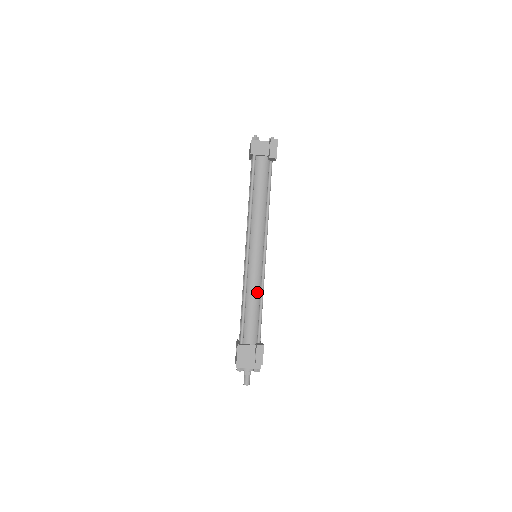
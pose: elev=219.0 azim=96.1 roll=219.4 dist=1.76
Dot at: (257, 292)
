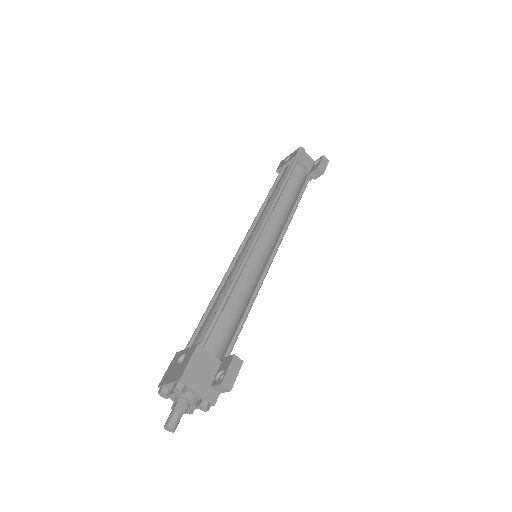
Dot at: (248, 292)
